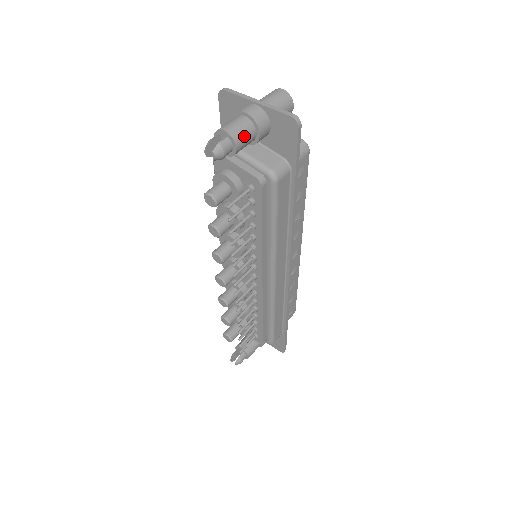
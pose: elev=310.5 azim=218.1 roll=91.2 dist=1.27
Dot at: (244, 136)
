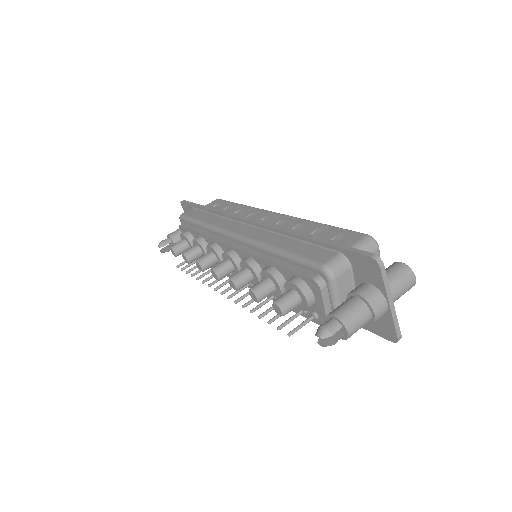
Dot at: occluded
